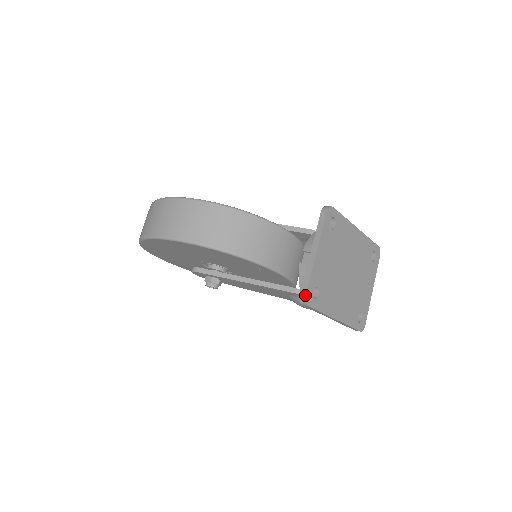
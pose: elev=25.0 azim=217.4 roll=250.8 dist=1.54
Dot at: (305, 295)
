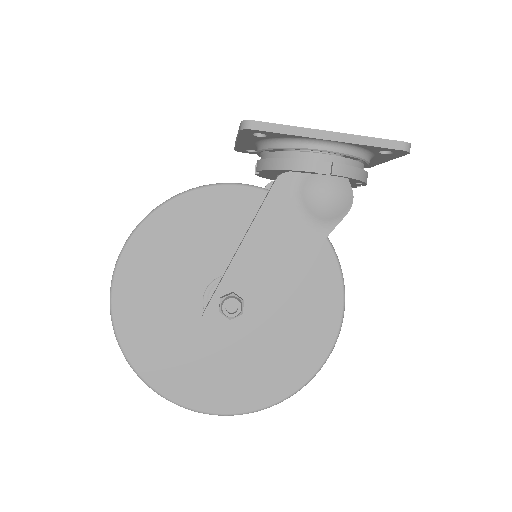
Dot at: occluded
